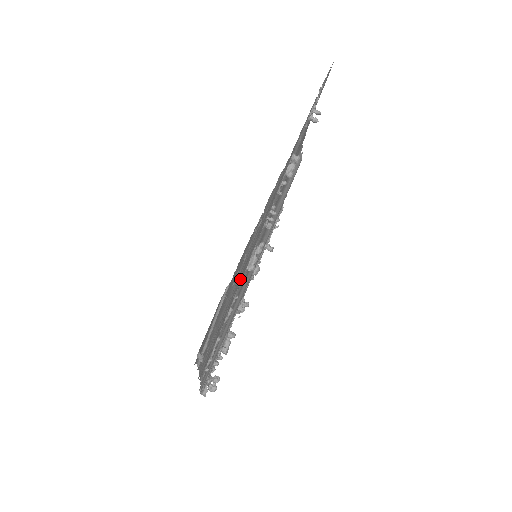
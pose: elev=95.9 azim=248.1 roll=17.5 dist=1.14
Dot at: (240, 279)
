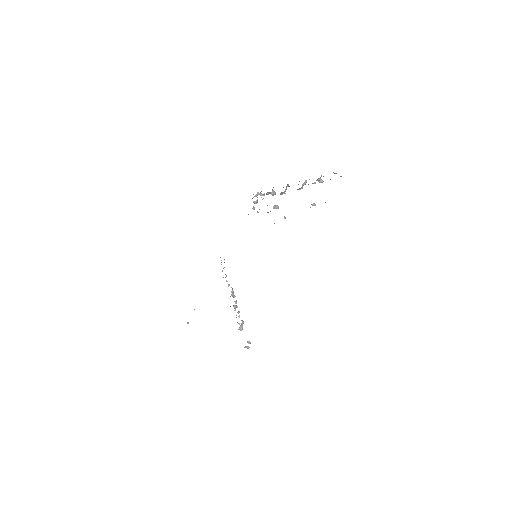
Dot at: occluded
